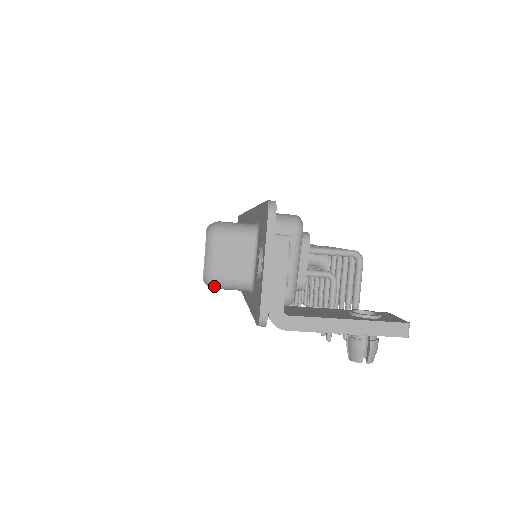
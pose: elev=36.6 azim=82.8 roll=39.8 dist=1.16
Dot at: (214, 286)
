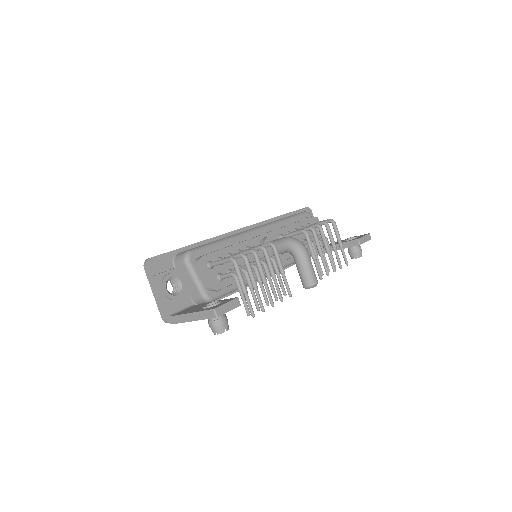
Dot at: occluded
